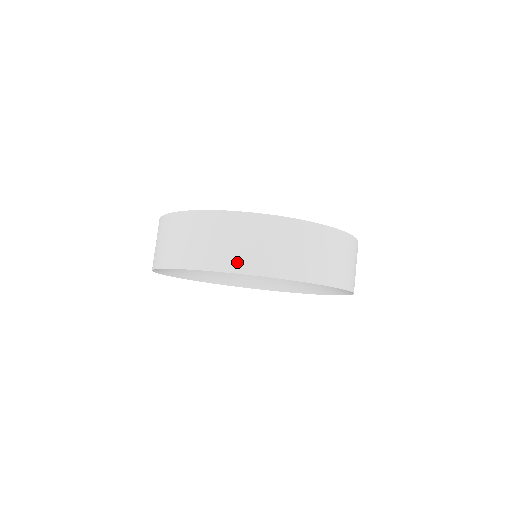
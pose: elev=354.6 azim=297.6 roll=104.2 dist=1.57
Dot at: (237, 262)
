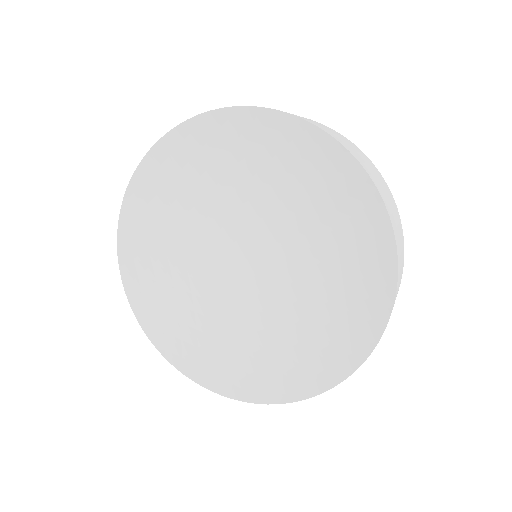
Dot at: occluded
